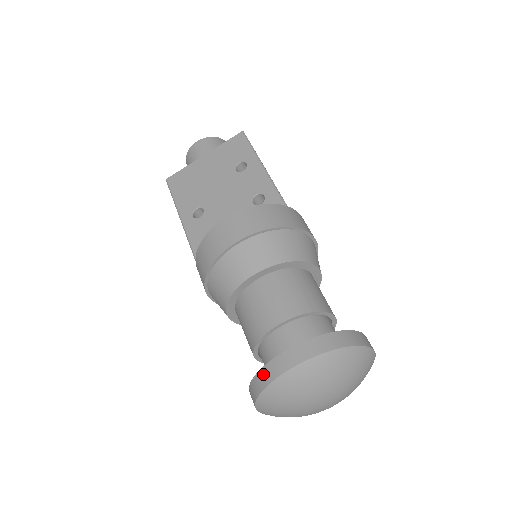
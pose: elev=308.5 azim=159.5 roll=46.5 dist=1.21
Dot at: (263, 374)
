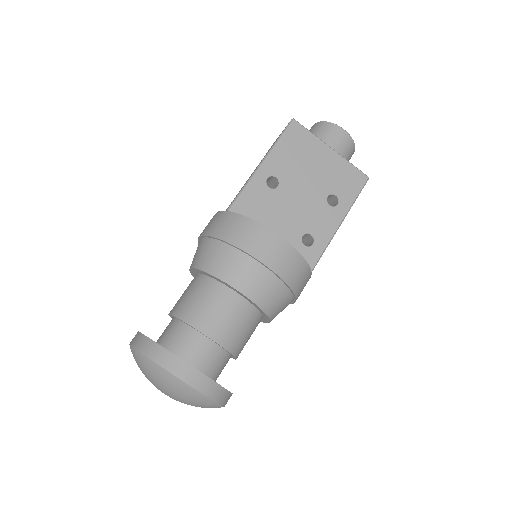
Dot at: (162, 353)
